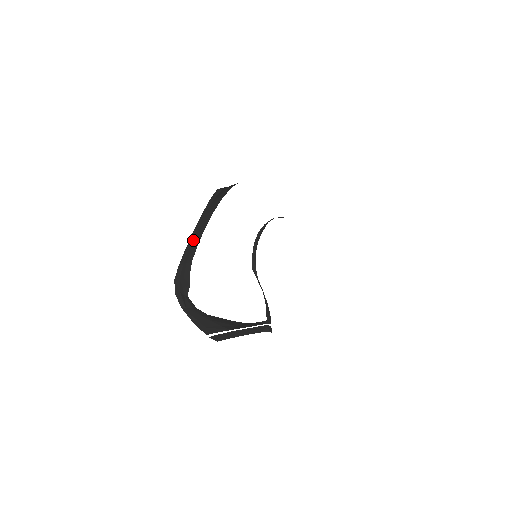
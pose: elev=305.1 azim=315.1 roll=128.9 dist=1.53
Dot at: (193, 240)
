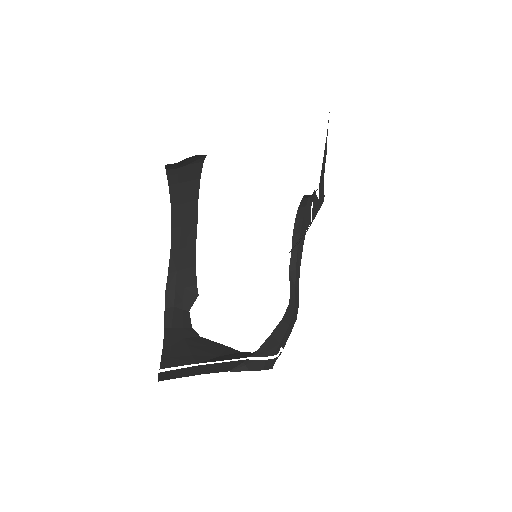
Dot at: (180, 240)
